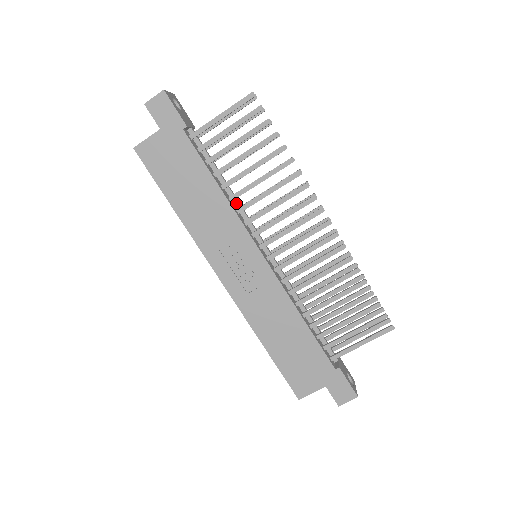
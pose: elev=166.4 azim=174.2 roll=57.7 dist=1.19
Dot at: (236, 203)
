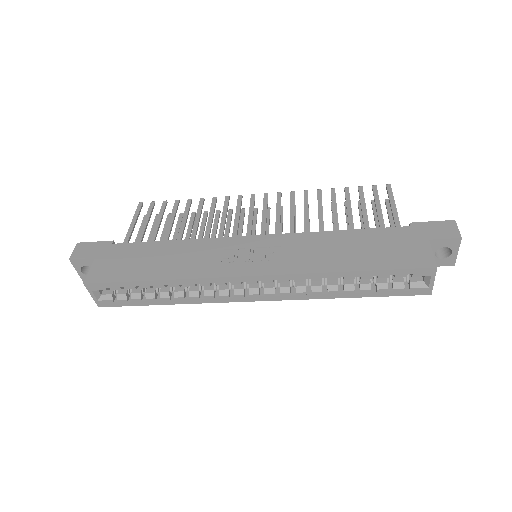
Dot at: occluded
